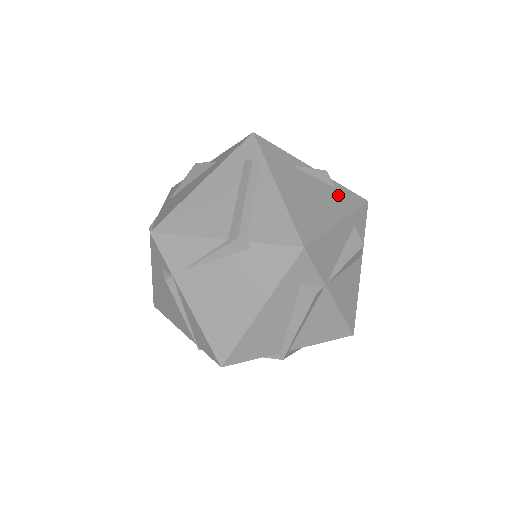
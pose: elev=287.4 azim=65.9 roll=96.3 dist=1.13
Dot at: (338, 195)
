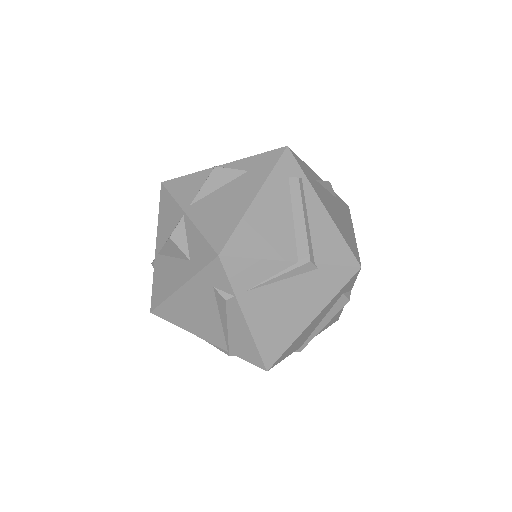
Dot at: (341, 205)
